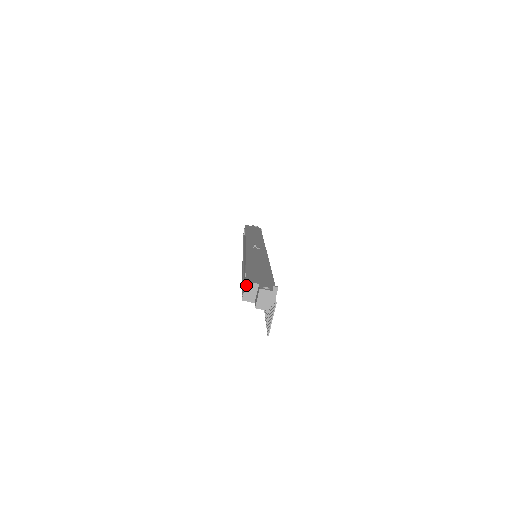
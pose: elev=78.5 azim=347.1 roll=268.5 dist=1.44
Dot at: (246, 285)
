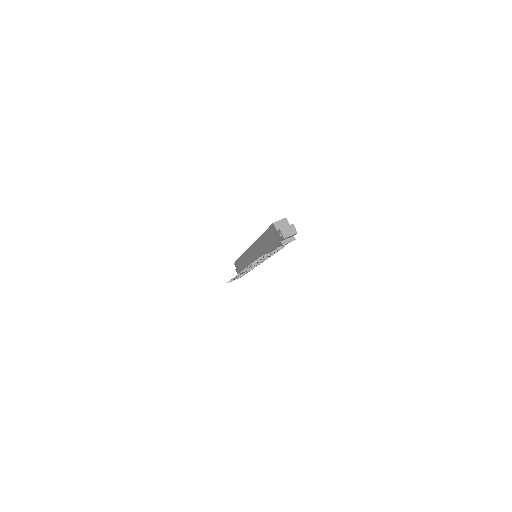
Dot at: (284, 219)
